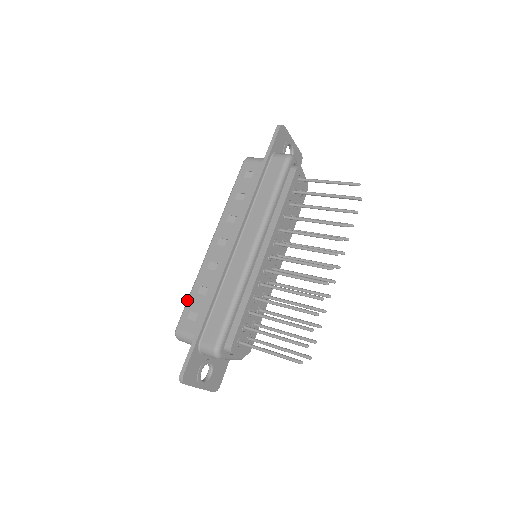
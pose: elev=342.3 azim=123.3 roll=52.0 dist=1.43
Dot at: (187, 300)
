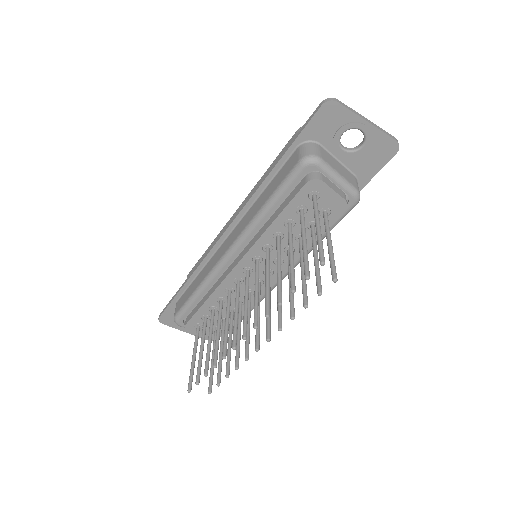
Dot at: (201, 257)
